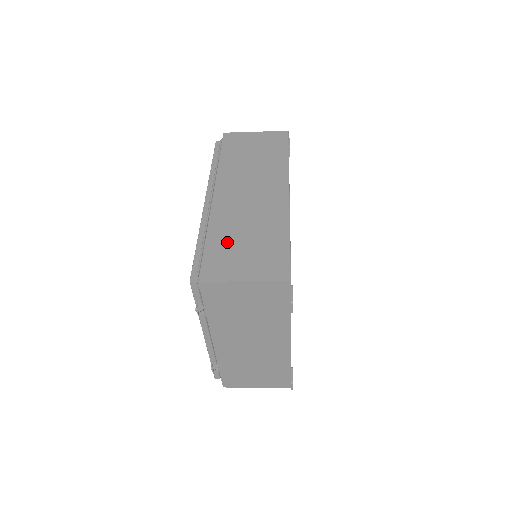
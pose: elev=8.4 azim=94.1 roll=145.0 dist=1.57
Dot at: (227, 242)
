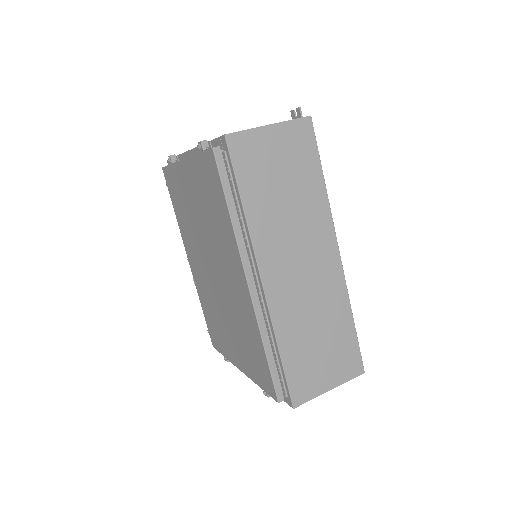
Dot at: (302, 351)
